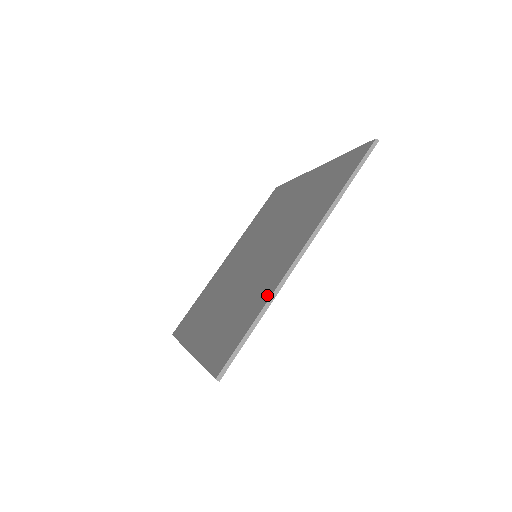
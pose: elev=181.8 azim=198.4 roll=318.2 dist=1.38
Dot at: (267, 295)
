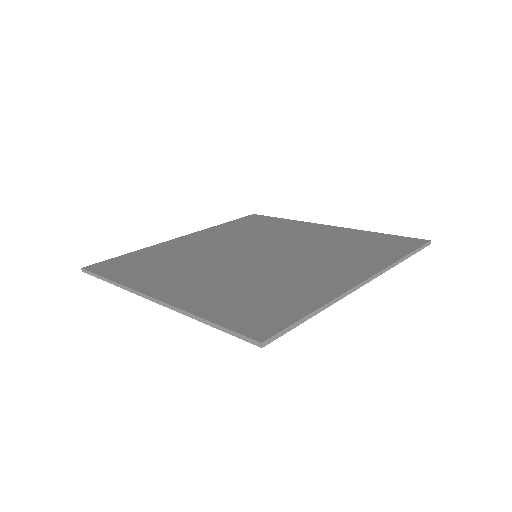
Dot at: (324, 296)
